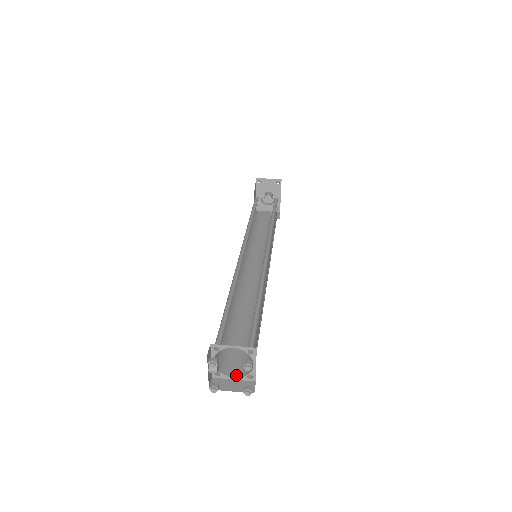
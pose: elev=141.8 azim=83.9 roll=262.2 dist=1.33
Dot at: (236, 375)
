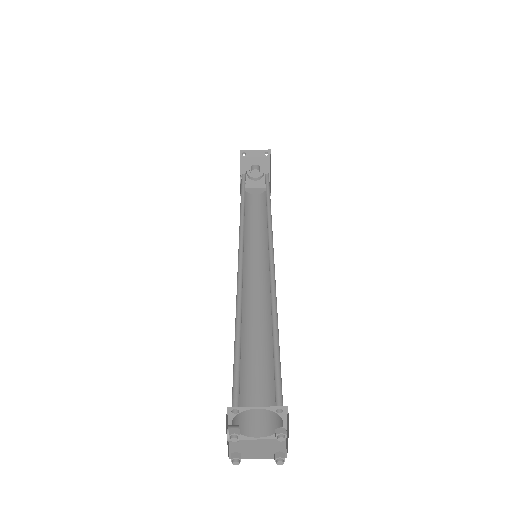
Dot at: (260, 433)
